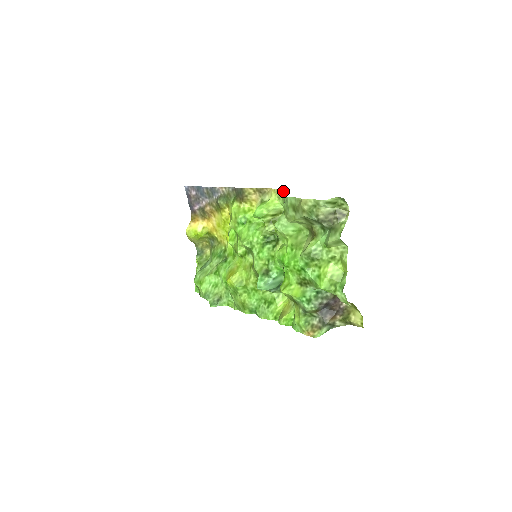
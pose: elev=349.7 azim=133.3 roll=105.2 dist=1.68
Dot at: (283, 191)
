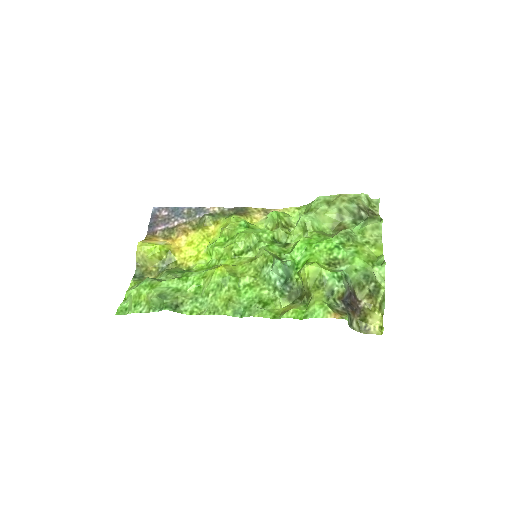
Dot at: (302, 206)
